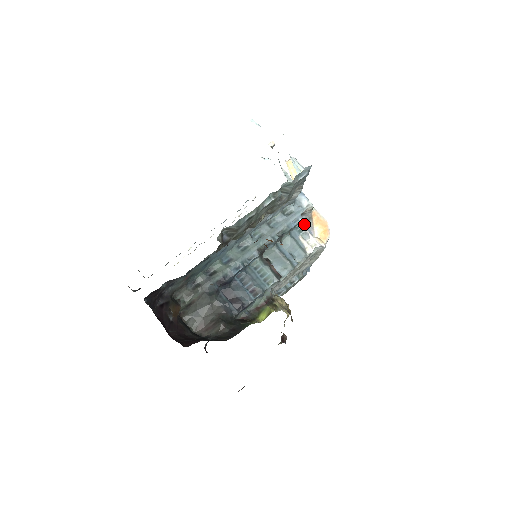
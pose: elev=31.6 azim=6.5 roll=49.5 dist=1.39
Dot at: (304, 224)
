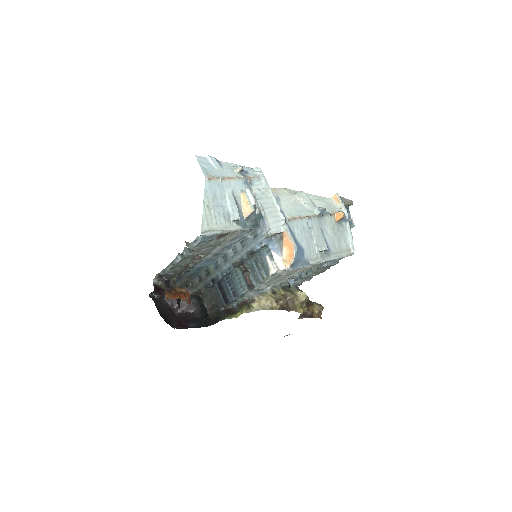
Dot at: (276, 243)
